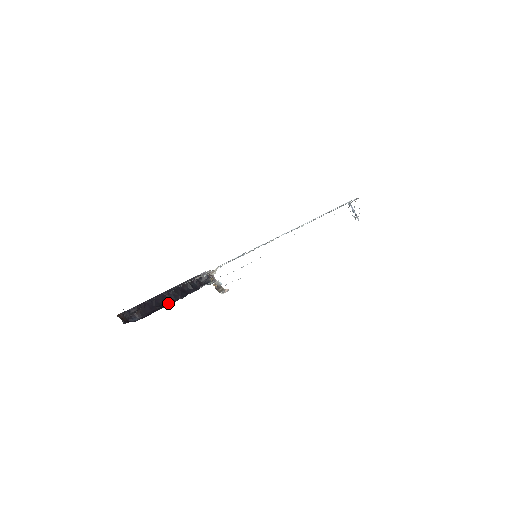
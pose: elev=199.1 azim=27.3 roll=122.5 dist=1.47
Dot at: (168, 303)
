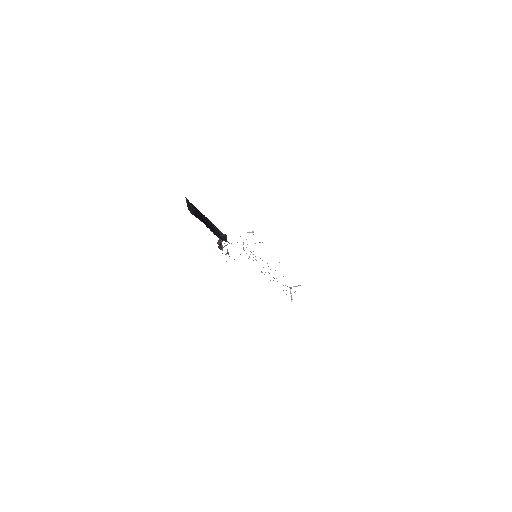
Dot at: (207, 226)
